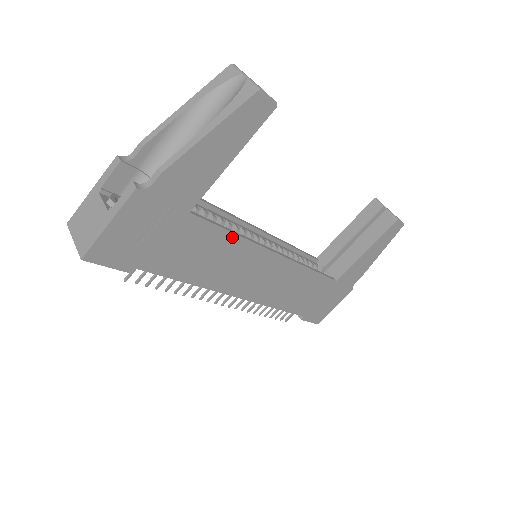
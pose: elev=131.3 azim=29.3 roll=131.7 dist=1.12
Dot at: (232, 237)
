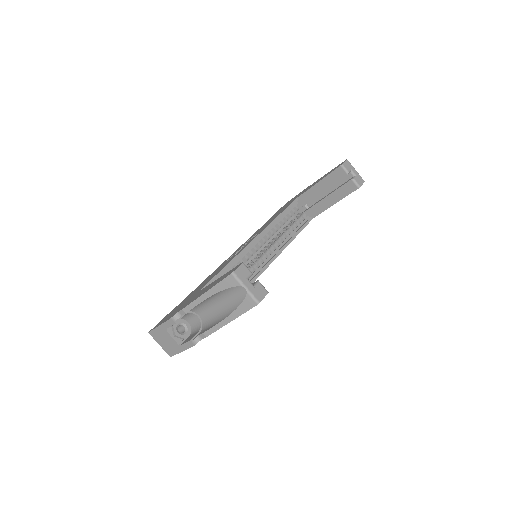
Dot at: occluded
